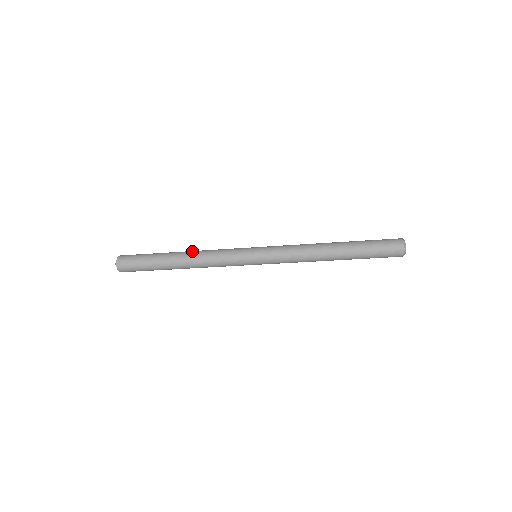
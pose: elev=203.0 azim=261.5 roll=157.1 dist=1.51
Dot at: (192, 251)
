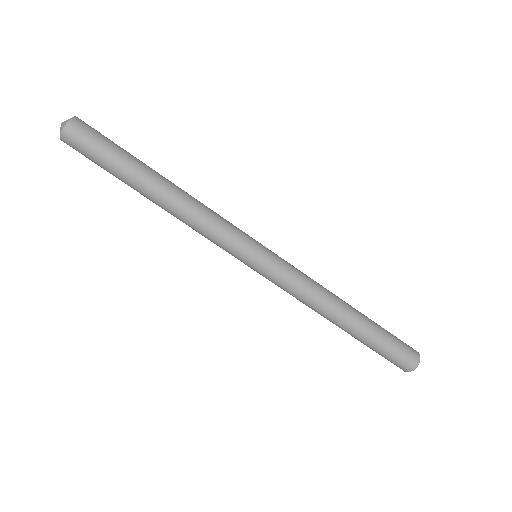
Dot at: occluded
